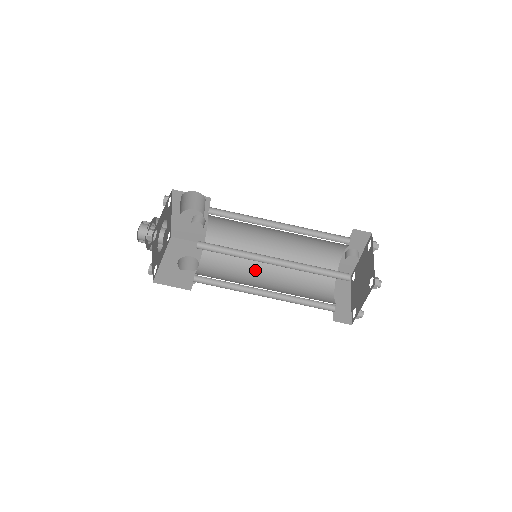
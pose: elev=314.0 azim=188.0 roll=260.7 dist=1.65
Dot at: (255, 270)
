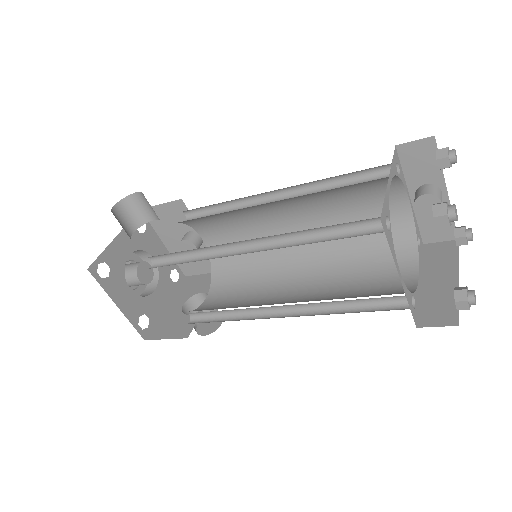
Dot at: (281, 282)
